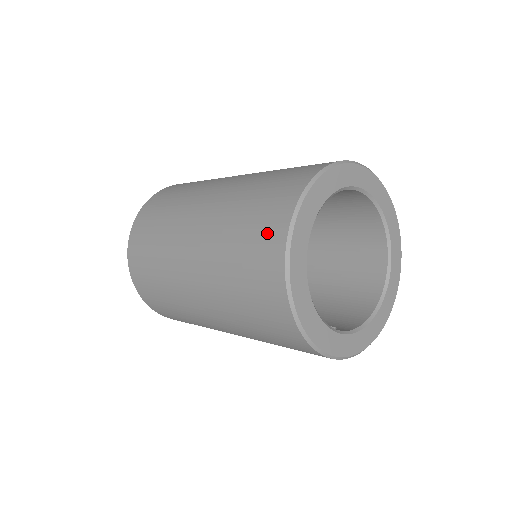
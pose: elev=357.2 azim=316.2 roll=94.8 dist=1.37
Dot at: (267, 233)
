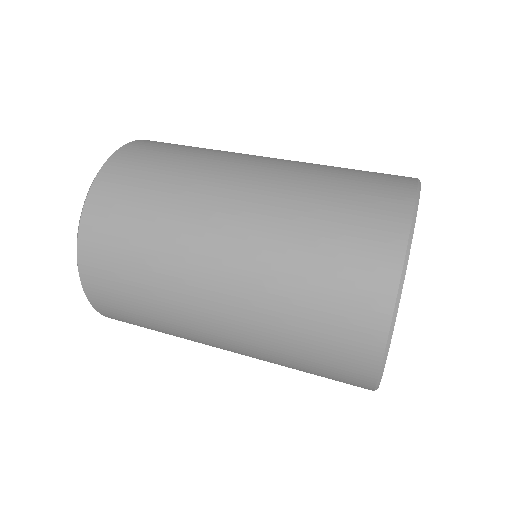
Dot at: (355, 325)
